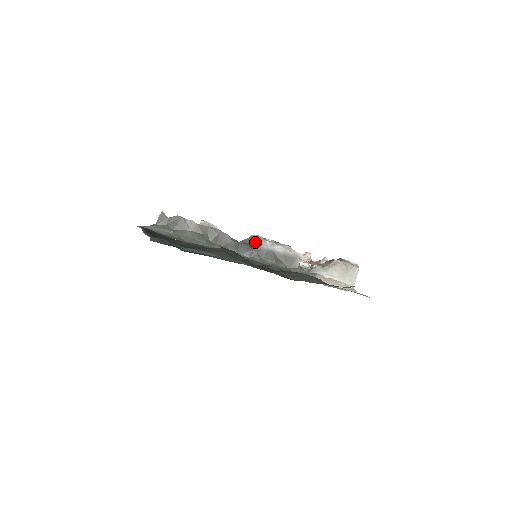
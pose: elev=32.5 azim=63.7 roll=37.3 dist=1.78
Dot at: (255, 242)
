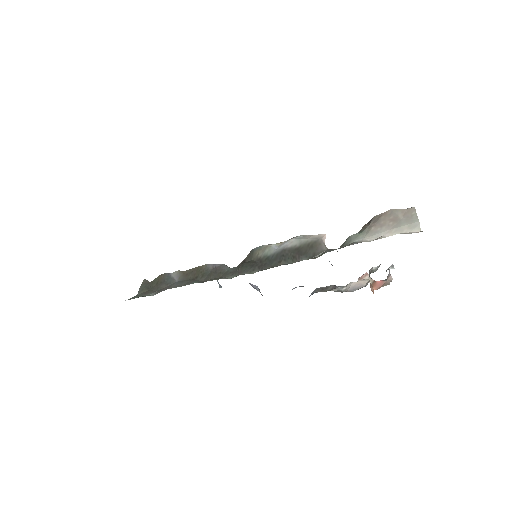
Dot at: (258, 253)
